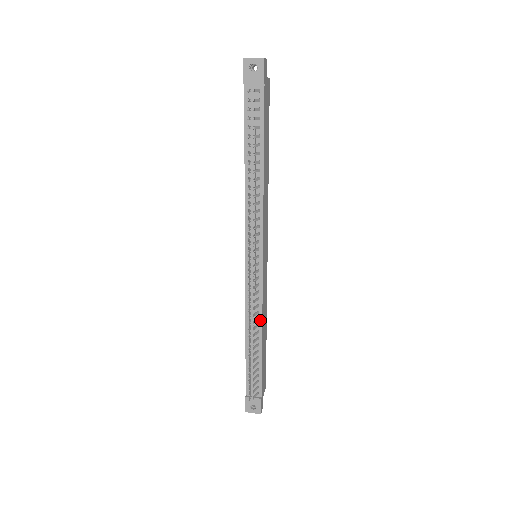
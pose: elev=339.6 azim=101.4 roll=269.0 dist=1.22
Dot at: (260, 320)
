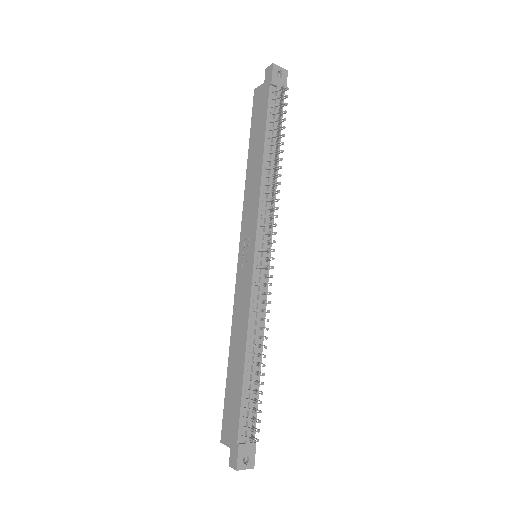
Dot at: (262, 330)
